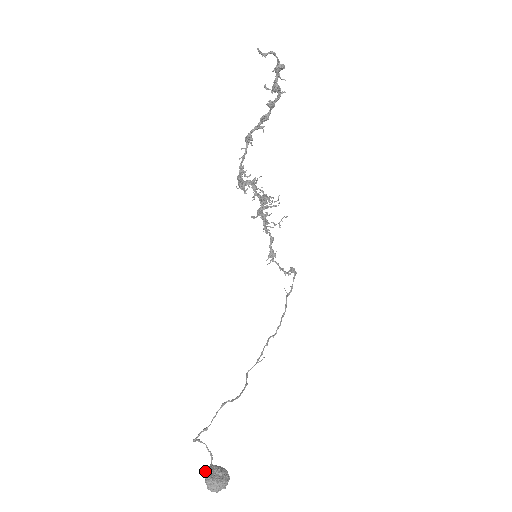
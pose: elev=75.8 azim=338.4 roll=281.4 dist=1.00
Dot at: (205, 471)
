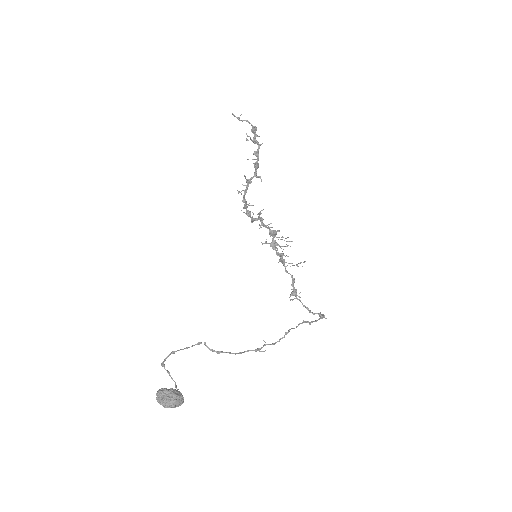
Dot at: occluded
